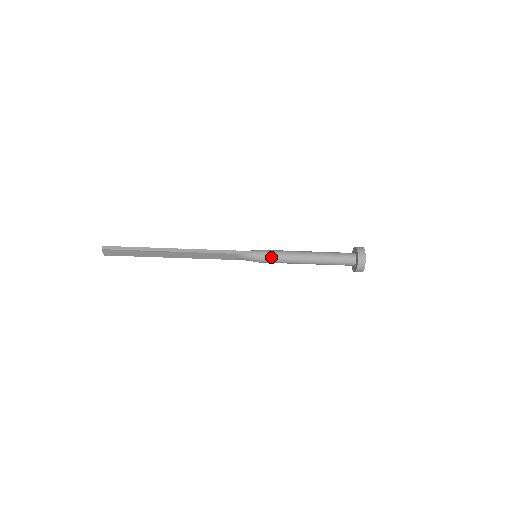
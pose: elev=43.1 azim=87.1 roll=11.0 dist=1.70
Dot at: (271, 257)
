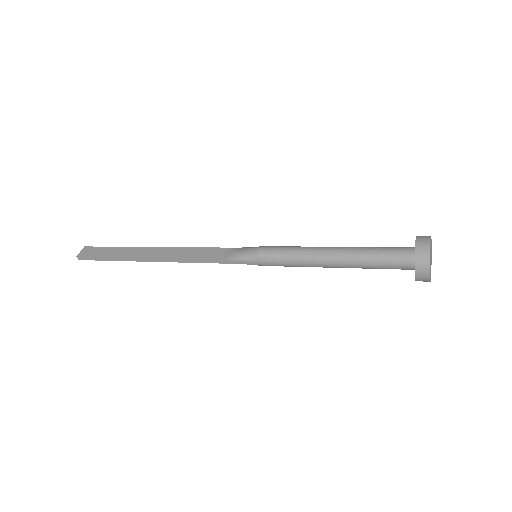
Dot at: occluded
